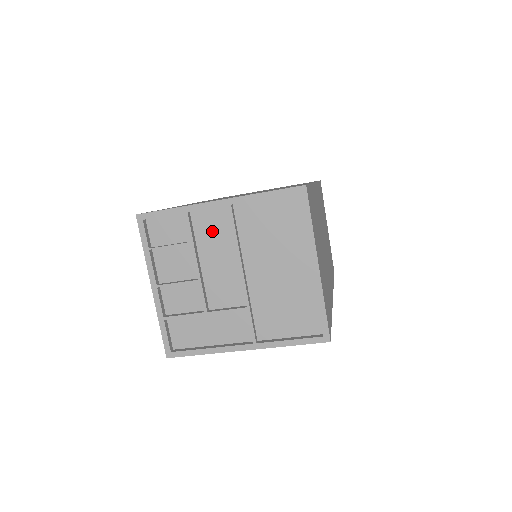
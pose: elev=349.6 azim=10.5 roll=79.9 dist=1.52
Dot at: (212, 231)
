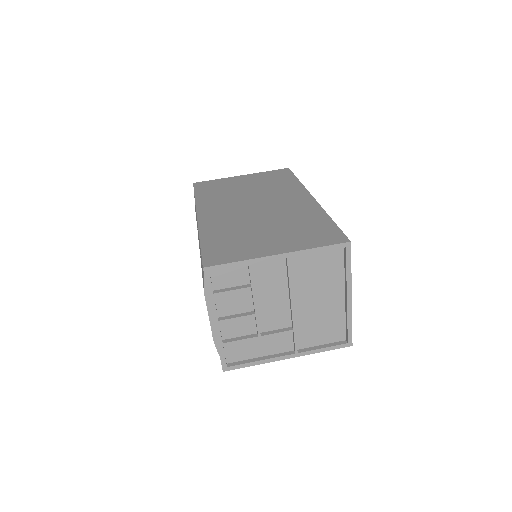
Dot at: (268, 276)
